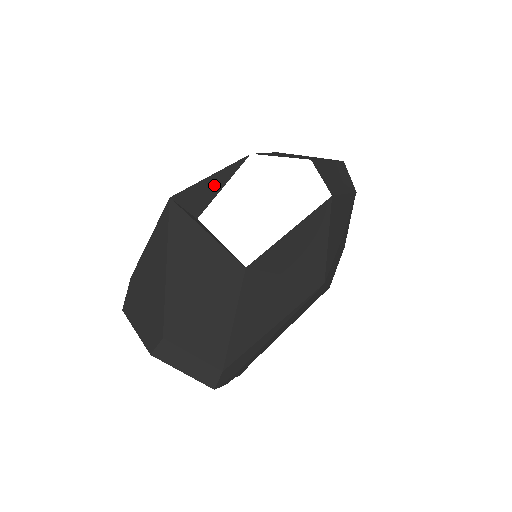
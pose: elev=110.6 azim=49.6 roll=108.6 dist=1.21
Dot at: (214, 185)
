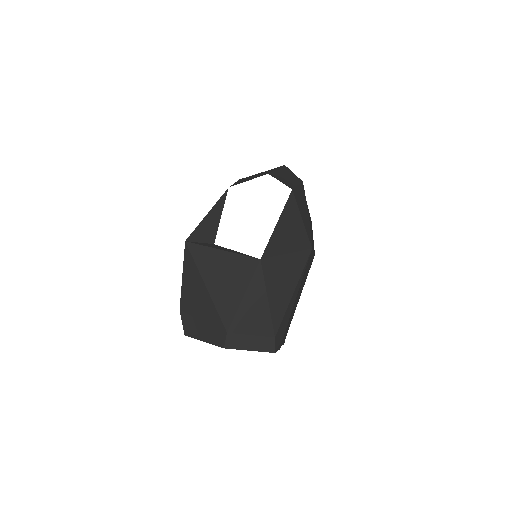
Dot at: (214, 218)
